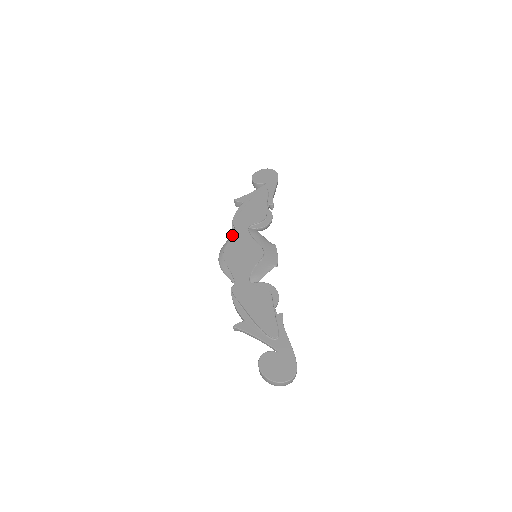
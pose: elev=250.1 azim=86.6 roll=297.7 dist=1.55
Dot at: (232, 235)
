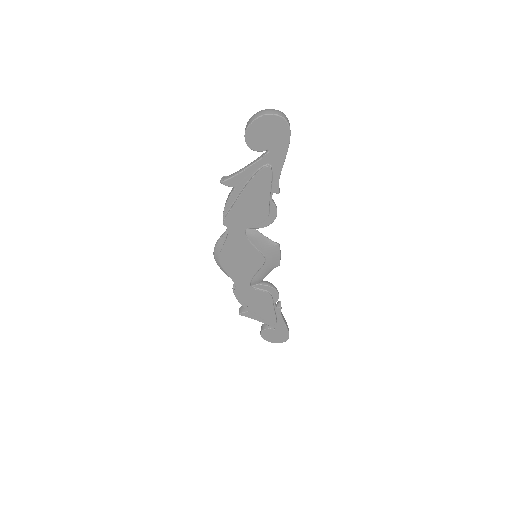
Dot at: (226, 240)
